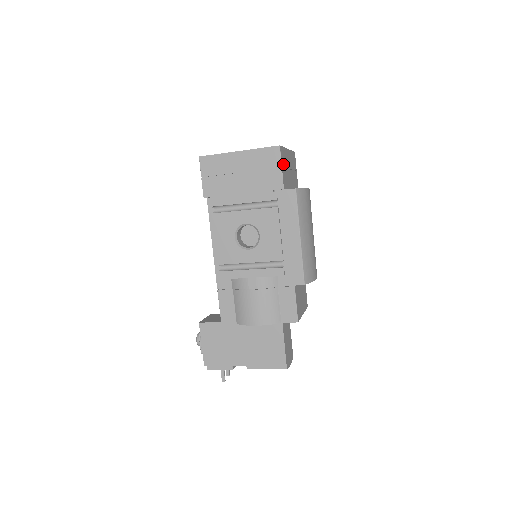
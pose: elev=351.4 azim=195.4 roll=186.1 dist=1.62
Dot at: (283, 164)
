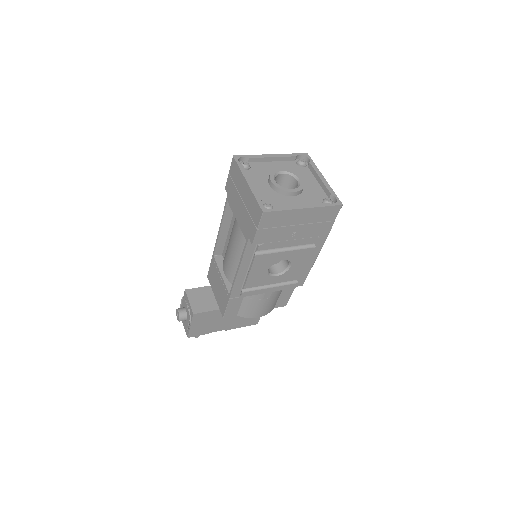
Dot at: occluded
